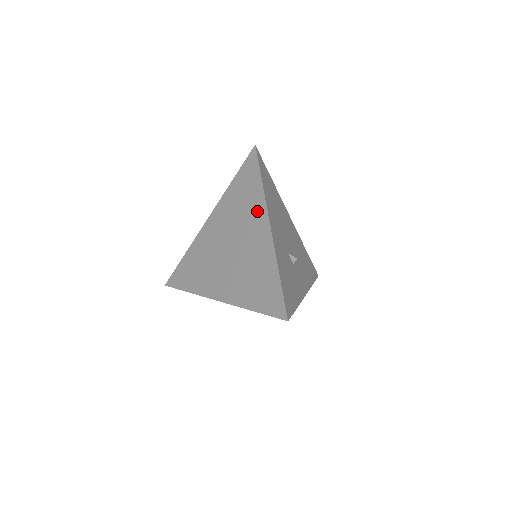
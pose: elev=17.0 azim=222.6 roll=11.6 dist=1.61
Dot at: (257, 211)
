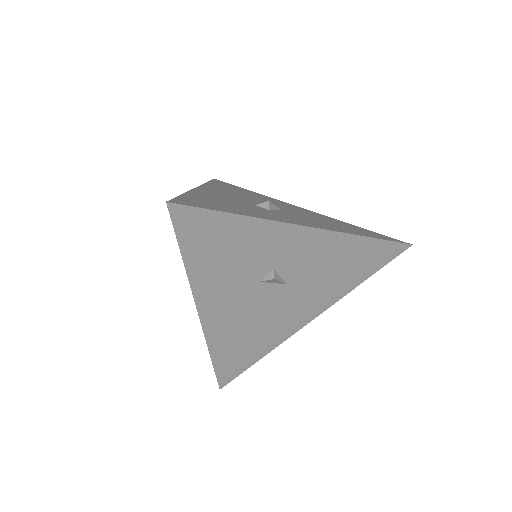
Dot at: occluded
